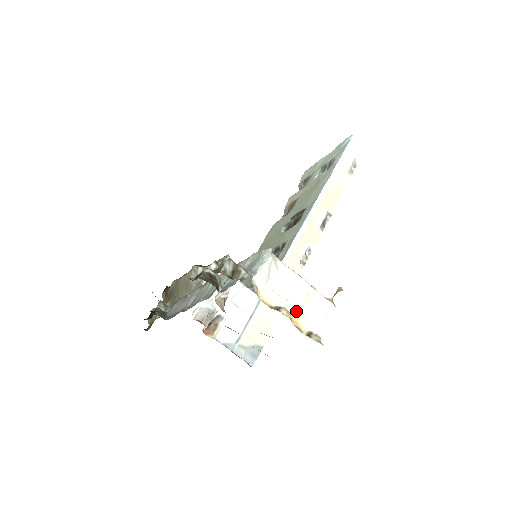
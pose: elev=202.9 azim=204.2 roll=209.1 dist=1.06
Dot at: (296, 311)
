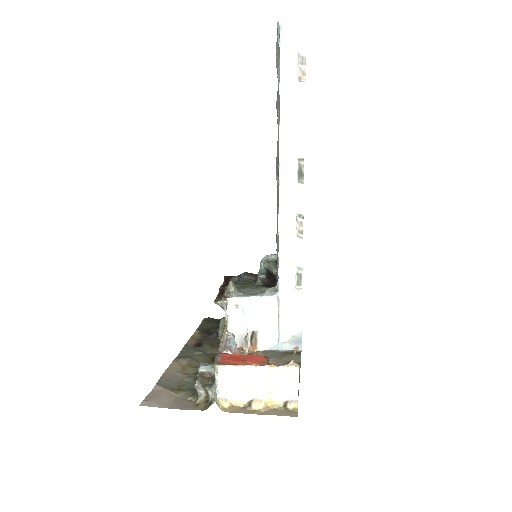
Dot at: (266, 394)
